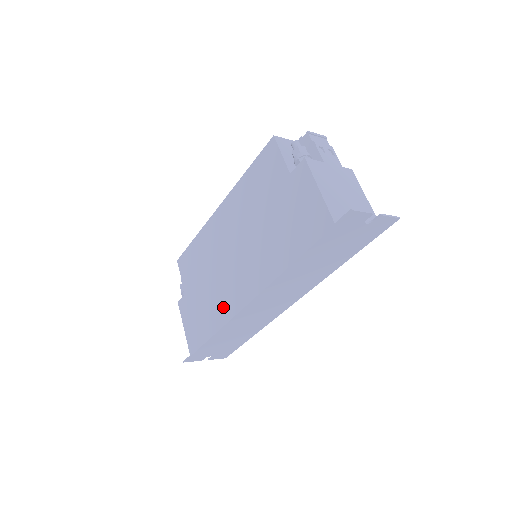
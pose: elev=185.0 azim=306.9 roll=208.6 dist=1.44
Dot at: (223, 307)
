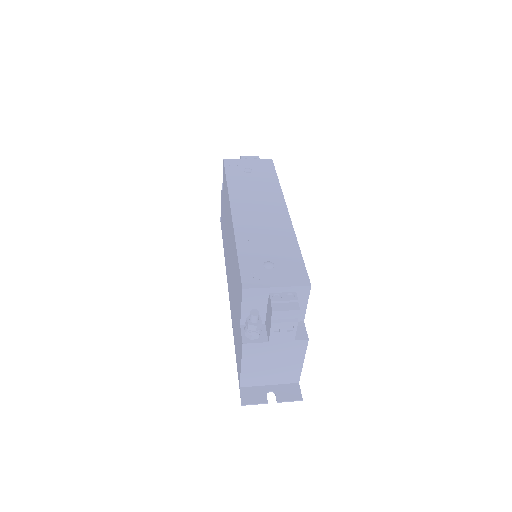
Dot at: (226, 259)
